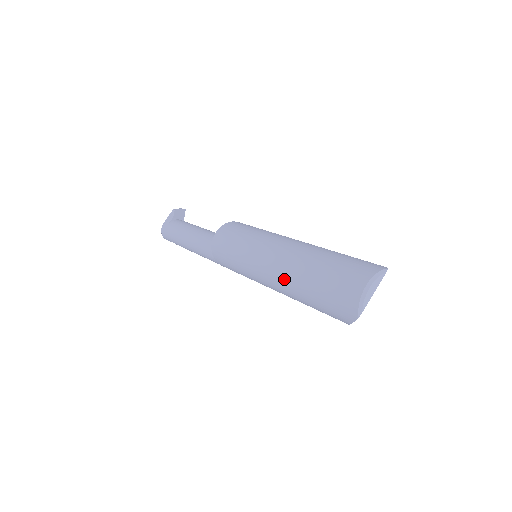
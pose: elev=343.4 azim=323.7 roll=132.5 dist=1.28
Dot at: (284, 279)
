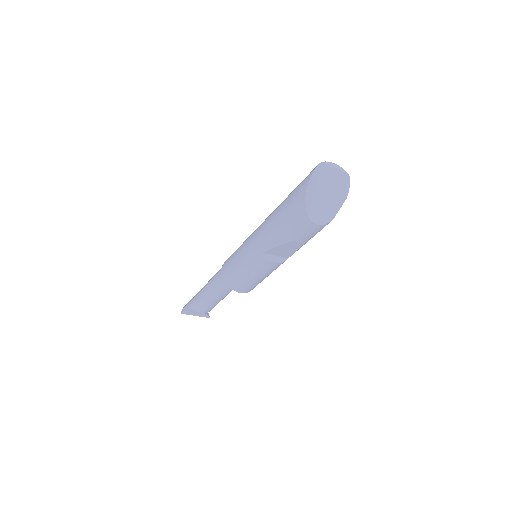
Dot at: occluded
